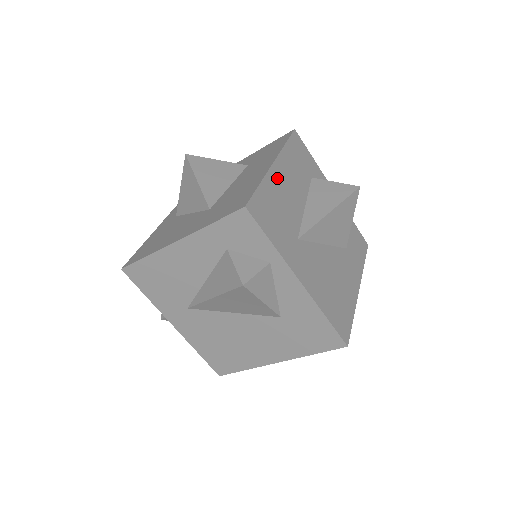
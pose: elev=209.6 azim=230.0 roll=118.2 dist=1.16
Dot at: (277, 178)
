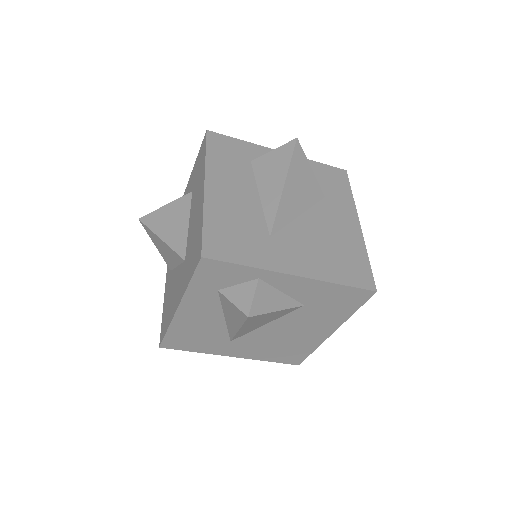
Dot at: (216, 198)
